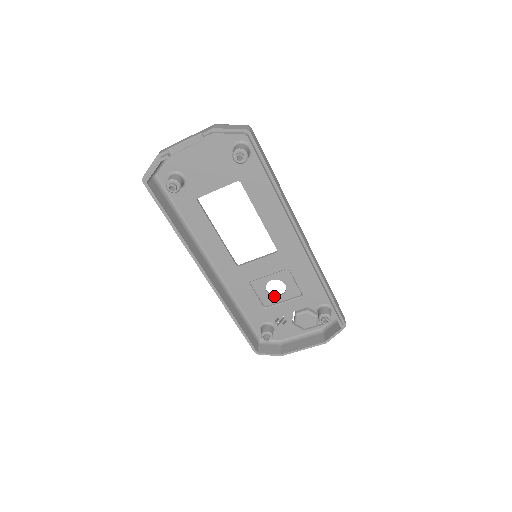
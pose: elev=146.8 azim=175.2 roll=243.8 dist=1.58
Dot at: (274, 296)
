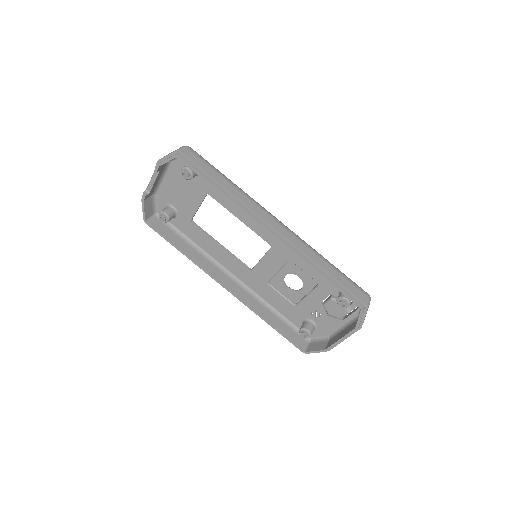
Dot at: (297, 291)
